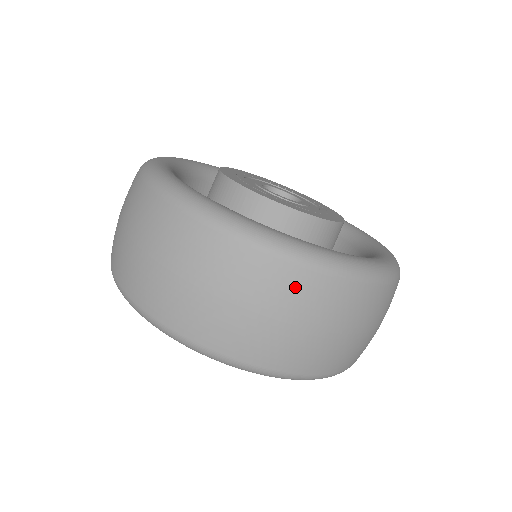
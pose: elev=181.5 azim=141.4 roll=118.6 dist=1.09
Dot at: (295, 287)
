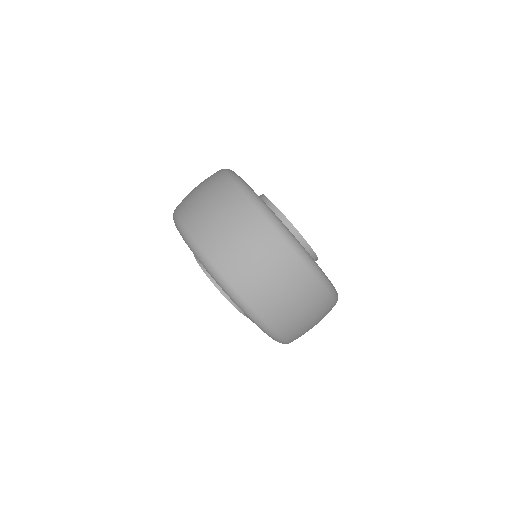
Dot at: (321, 303)
